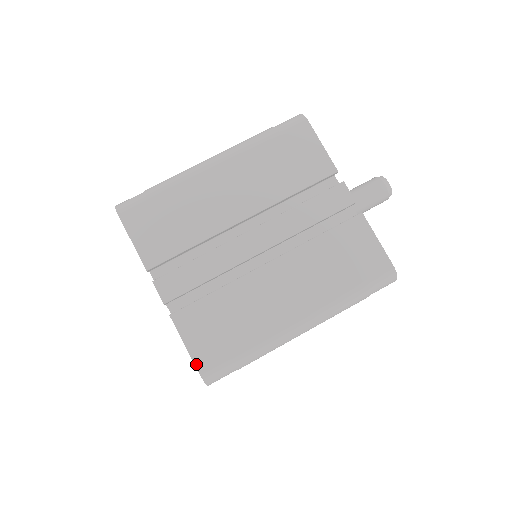
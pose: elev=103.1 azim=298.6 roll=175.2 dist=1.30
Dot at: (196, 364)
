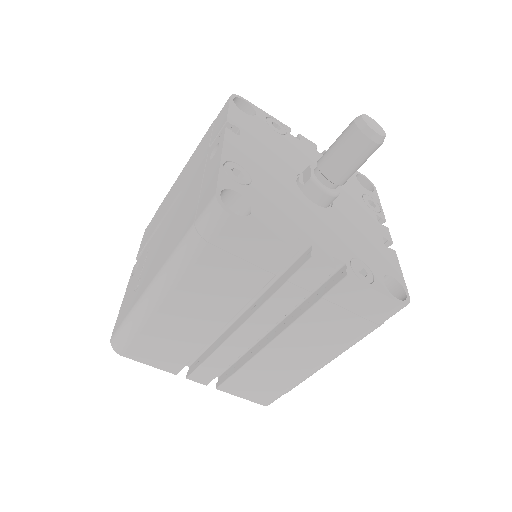
Dot at: (257, 403)
